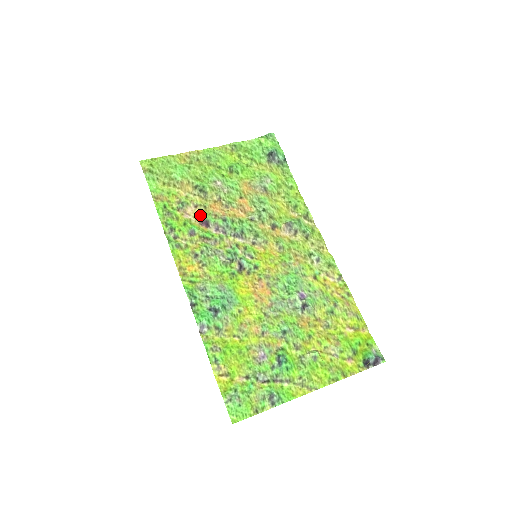
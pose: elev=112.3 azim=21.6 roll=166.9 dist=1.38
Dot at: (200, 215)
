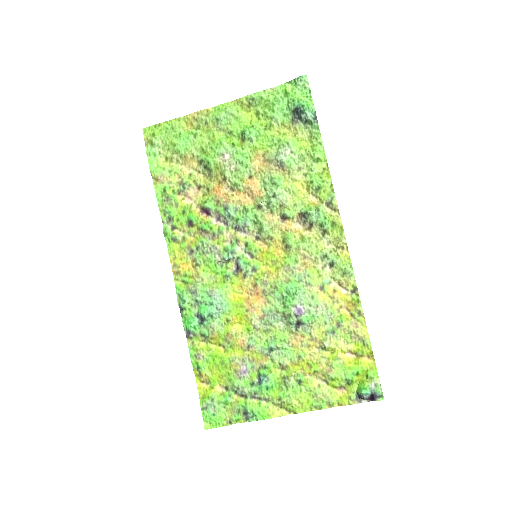
Dot at: (202, 200)
